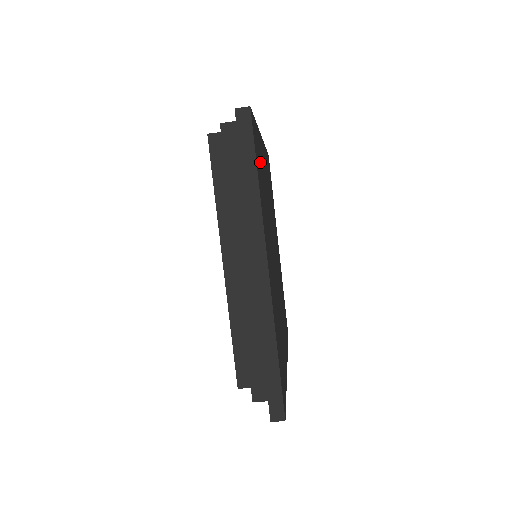
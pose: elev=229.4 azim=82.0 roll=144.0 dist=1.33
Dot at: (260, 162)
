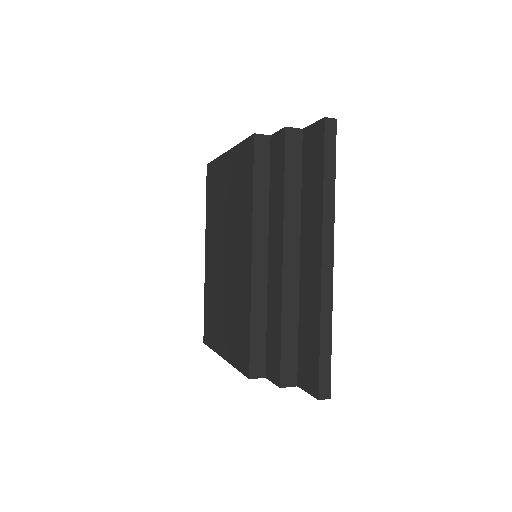
Dot at: occluded
